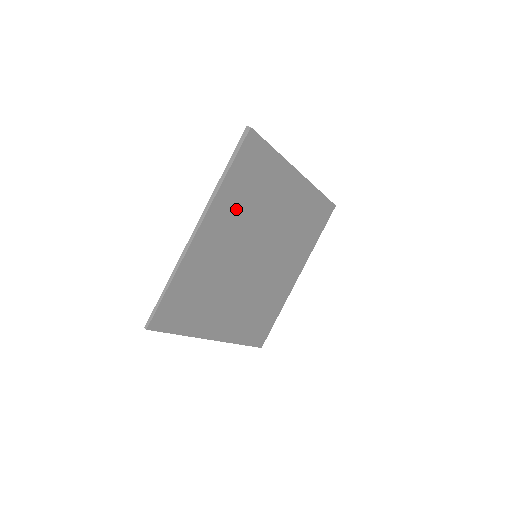
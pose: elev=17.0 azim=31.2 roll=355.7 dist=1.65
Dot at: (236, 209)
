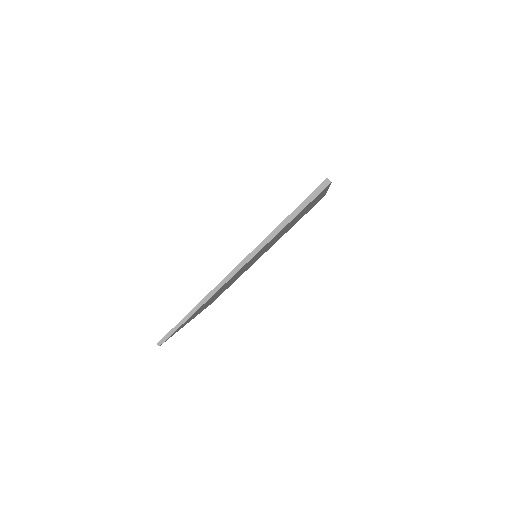
Dot at: (273, 239)
